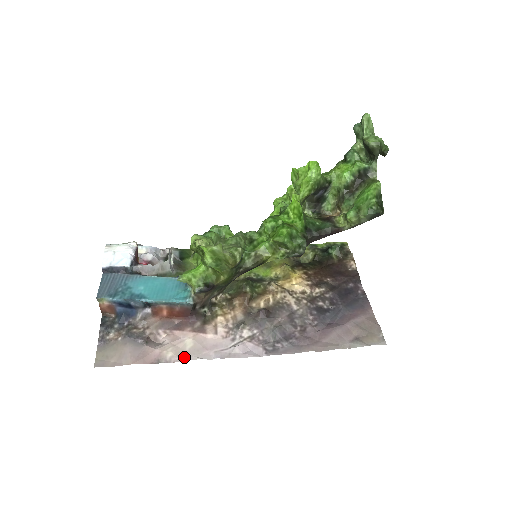
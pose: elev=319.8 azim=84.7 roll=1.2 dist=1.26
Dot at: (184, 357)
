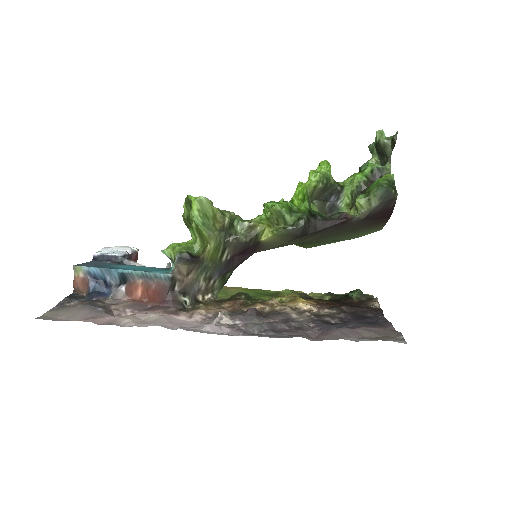
Dot at: (142, 324)
